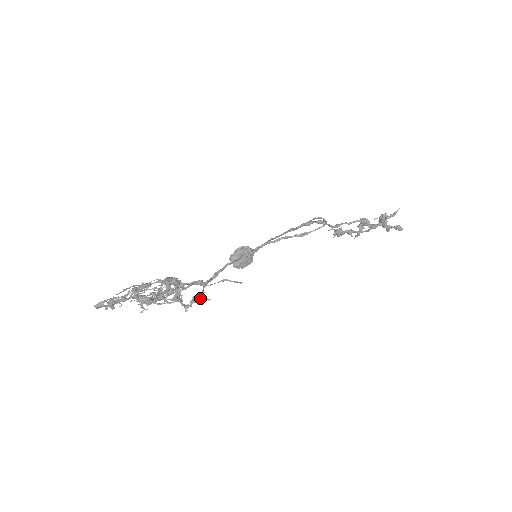
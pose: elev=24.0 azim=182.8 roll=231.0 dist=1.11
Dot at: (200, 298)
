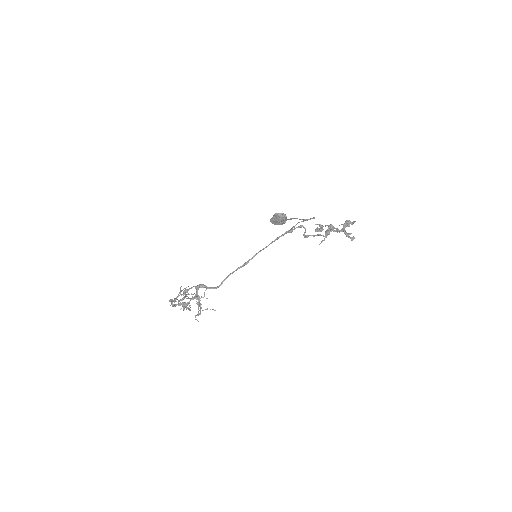
Dot at: (196, 319)
